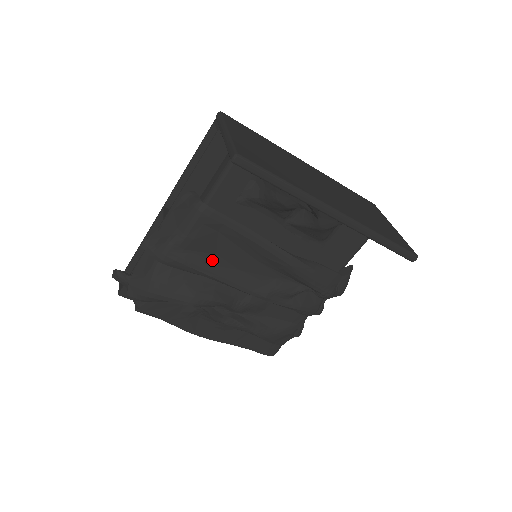
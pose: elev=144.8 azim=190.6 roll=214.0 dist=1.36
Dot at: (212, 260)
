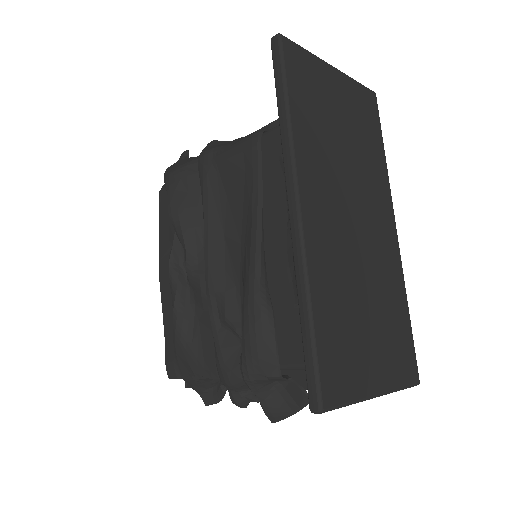
Dot at: (220, 198)
